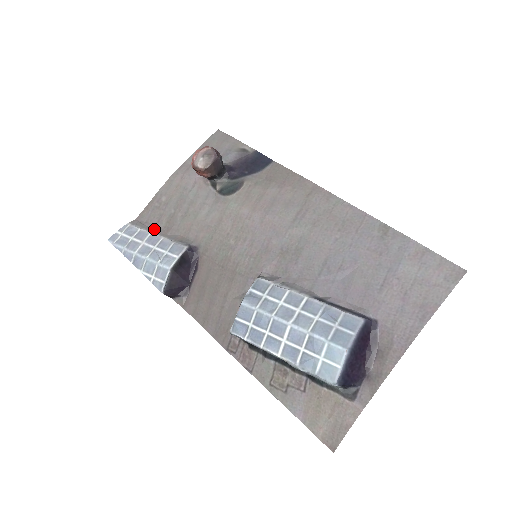
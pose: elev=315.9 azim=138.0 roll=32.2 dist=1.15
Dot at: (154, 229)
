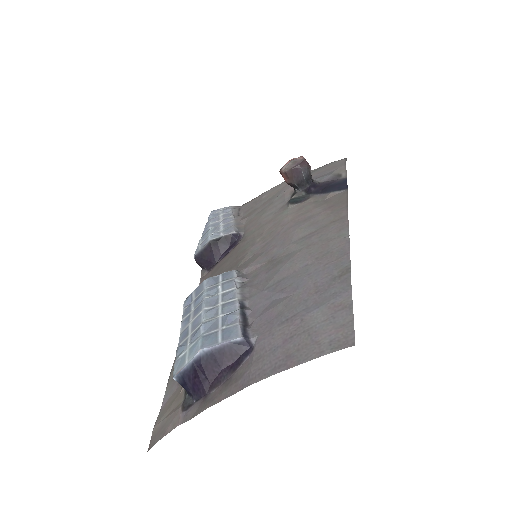
Dot at: (238, 215)
